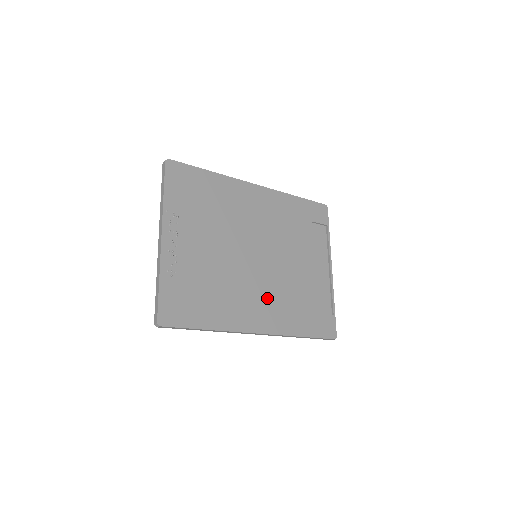
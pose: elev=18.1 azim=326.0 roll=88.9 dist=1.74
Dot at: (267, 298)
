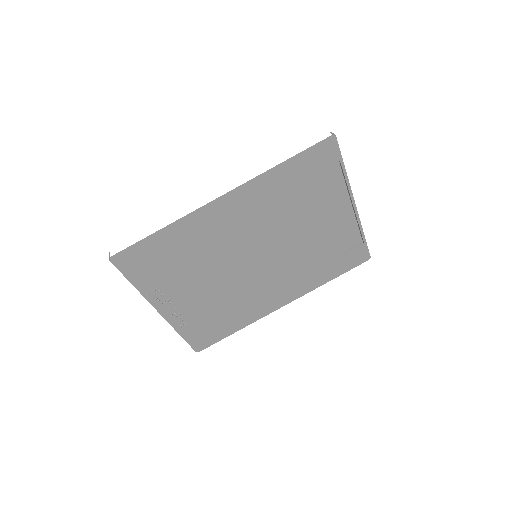
Dot at: (282, 281)
